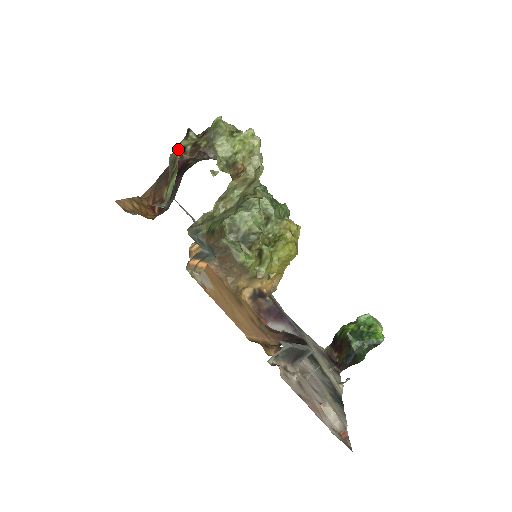
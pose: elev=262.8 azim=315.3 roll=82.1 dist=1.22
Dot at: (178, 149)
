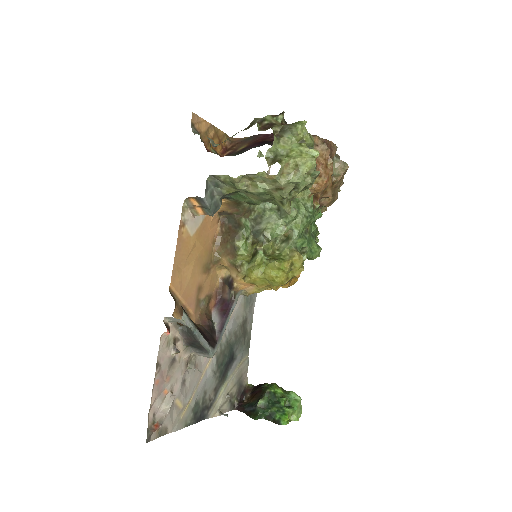
Dot at: (261, 118)
